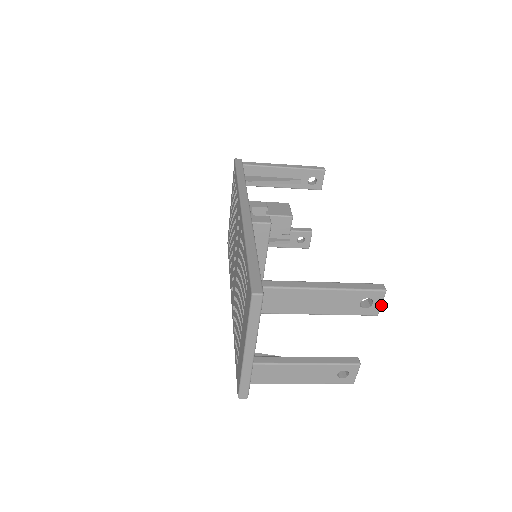
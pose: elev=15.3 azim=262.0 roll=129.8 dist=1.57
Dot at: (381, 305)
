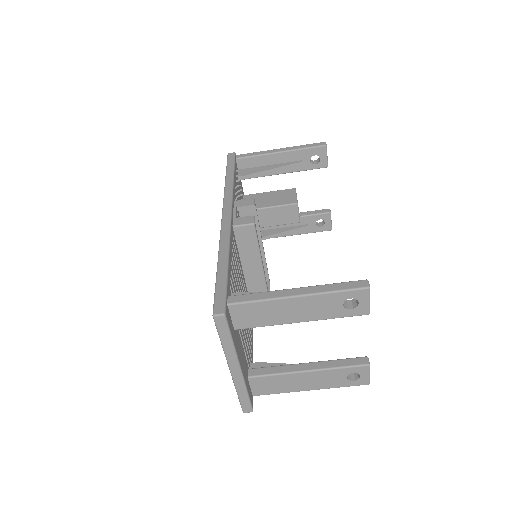
Dot at: (369, 303)
